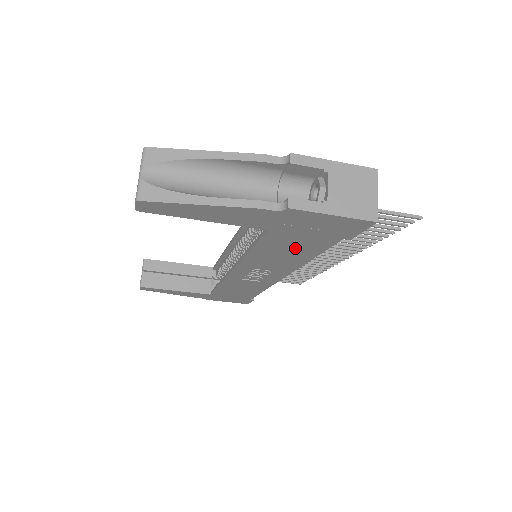
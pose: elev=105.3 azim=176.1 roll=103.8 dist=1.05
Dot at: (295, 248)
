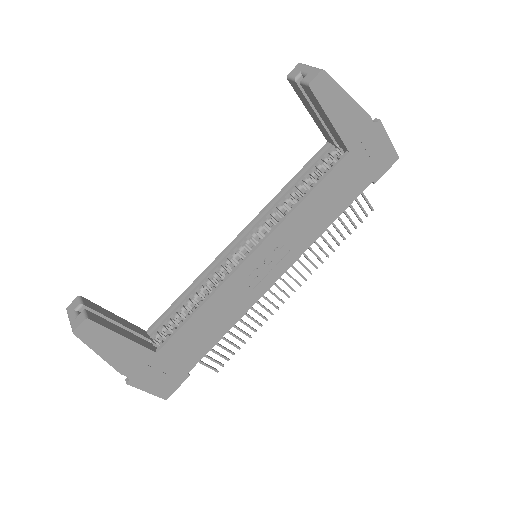
Dot at: (339, 194)
